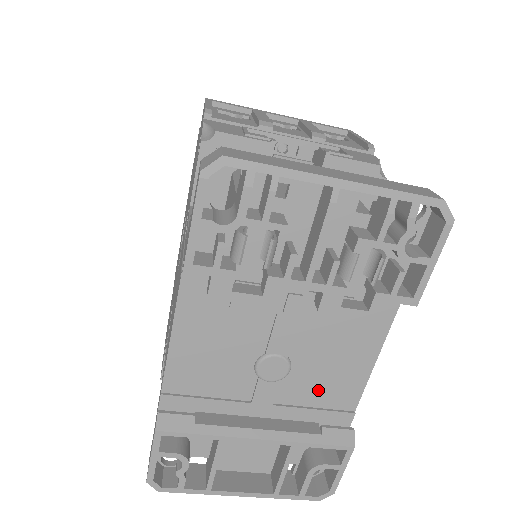
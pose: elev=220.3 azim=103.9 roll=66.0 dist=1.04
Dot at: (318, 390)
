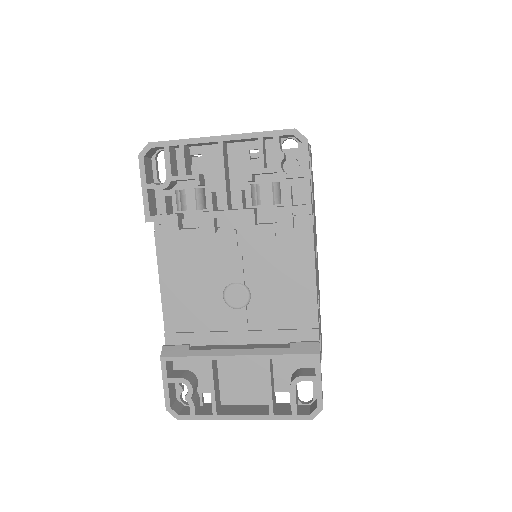
Dot at: (280, 312)
